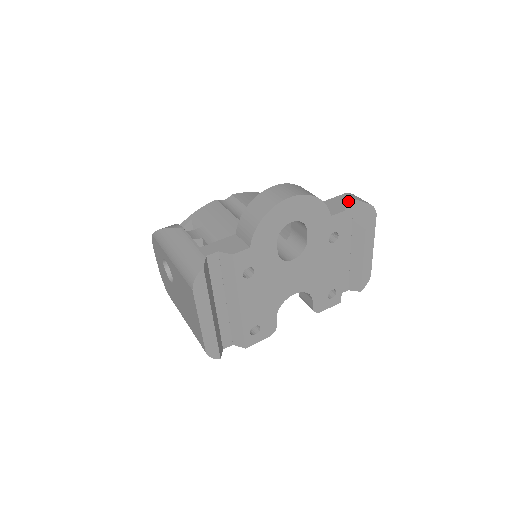
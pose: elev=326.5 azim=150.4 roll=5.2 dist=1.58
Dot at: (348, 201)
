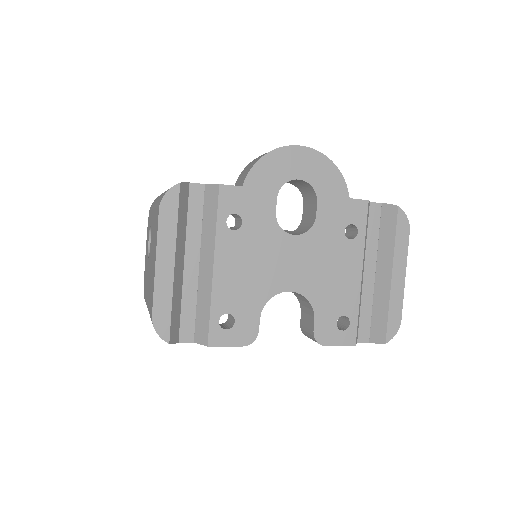
Dot at: (375, 202)
